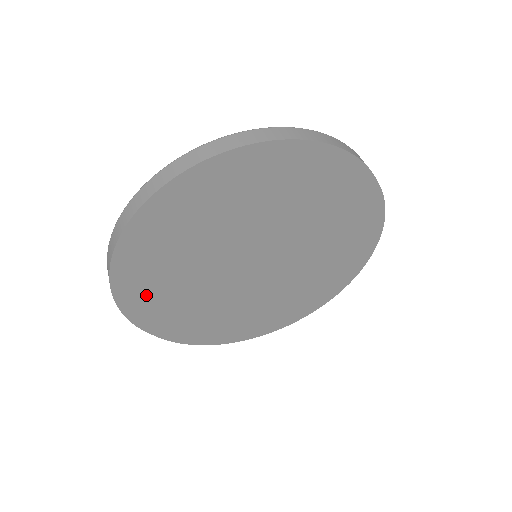
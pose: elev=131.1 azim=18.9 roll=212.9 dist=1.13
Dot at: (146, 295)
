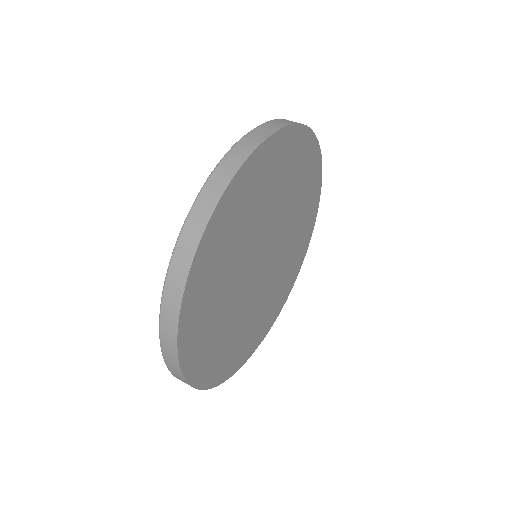
Dot at: (233, 357)
